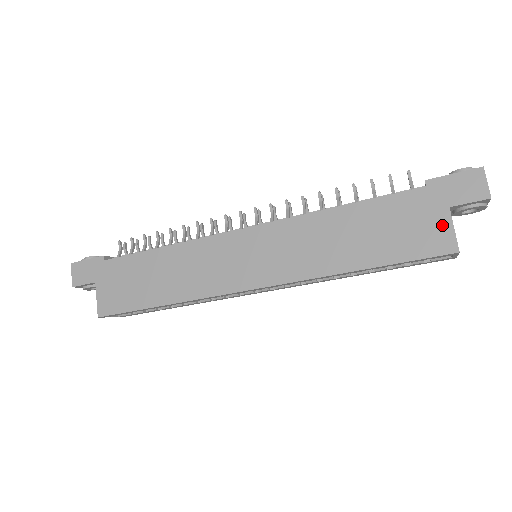
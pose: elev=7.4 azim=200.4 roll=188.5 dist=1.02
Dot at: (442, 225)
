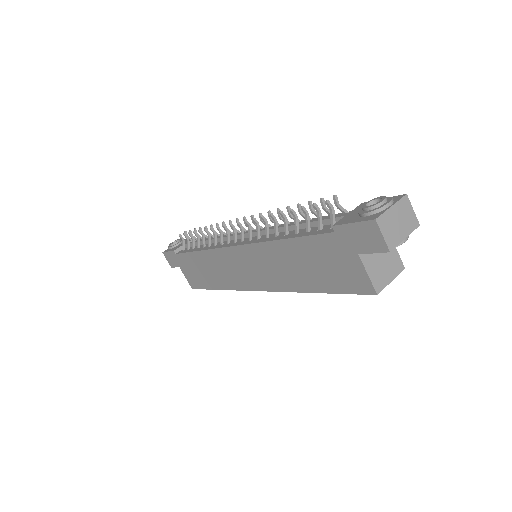
Dot at: (357, 269)
